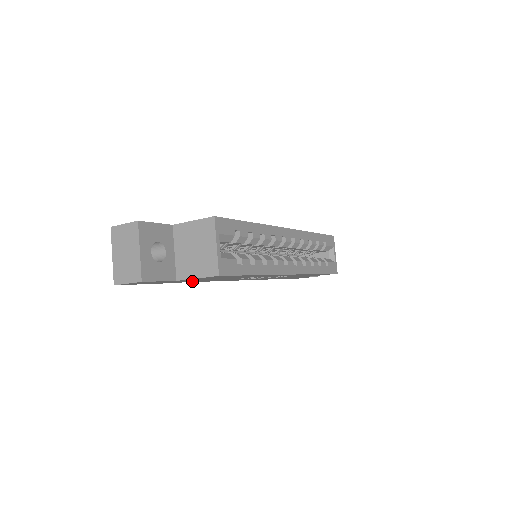
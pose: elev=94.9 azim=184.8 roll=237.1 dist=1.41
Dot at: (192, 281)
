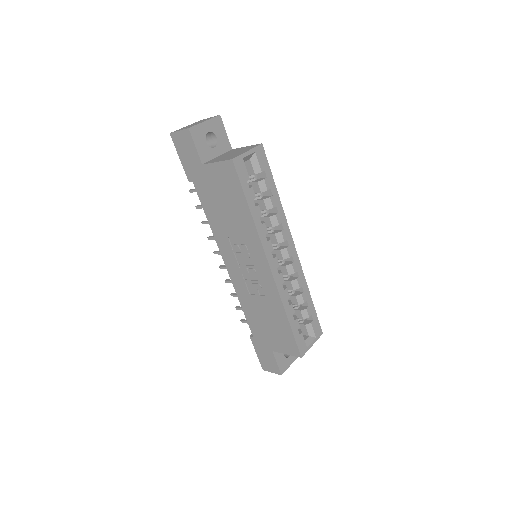
Dot at: (206, 200)
